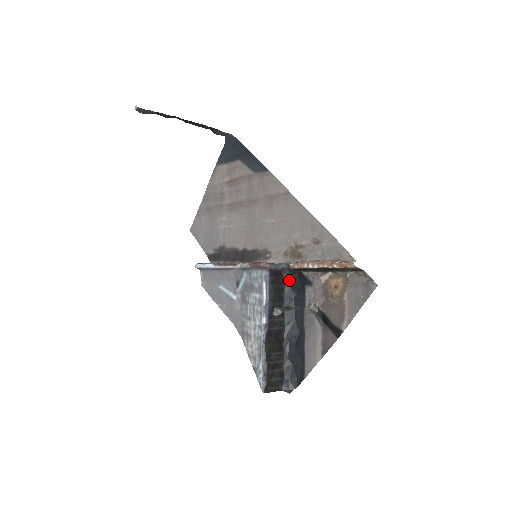
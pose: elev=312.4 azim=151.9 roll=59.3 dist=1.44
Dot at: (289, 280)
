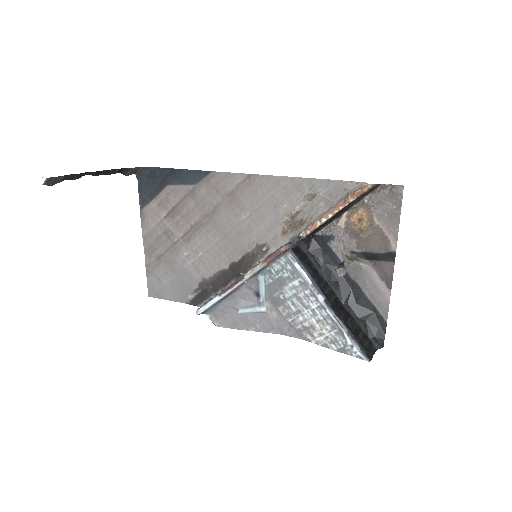
Dot at: (308, 251)
